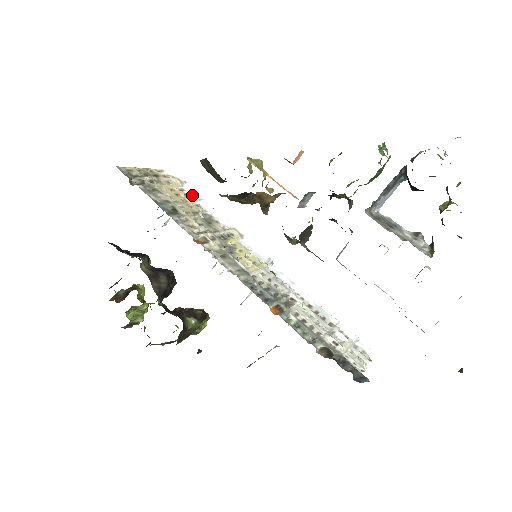
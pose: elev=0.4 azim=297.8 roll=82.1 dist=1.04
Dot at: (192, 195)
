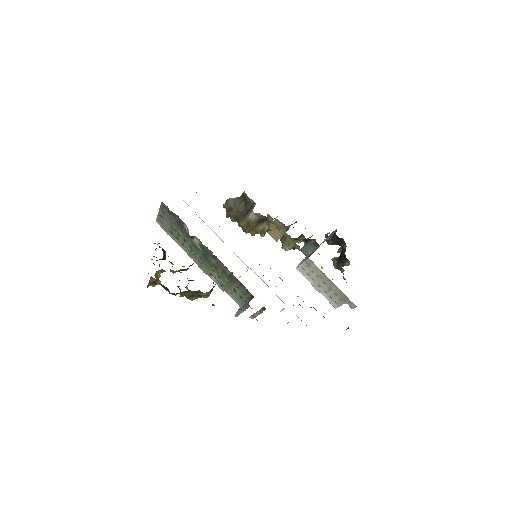
Dot at: (201, 219)
